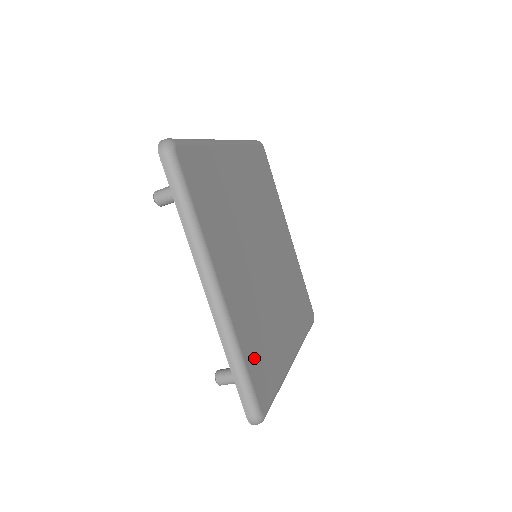
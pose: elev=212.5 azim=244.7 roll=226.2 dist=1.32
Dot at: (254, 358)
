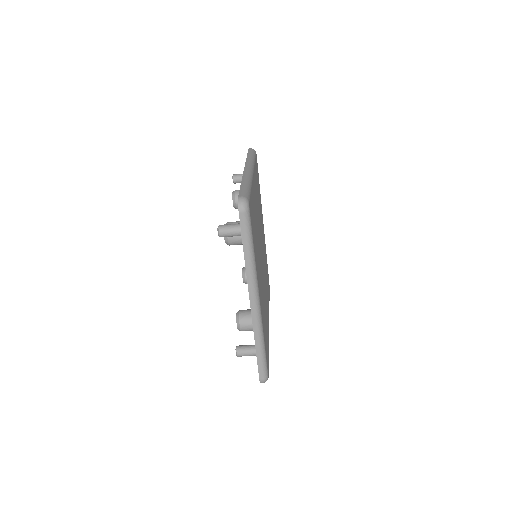
Dot at: (265, 340)
